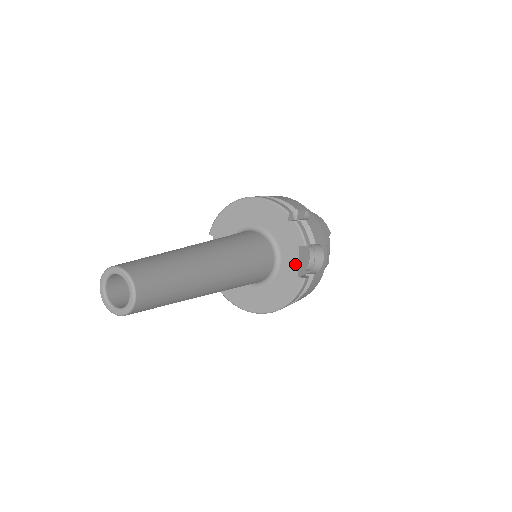
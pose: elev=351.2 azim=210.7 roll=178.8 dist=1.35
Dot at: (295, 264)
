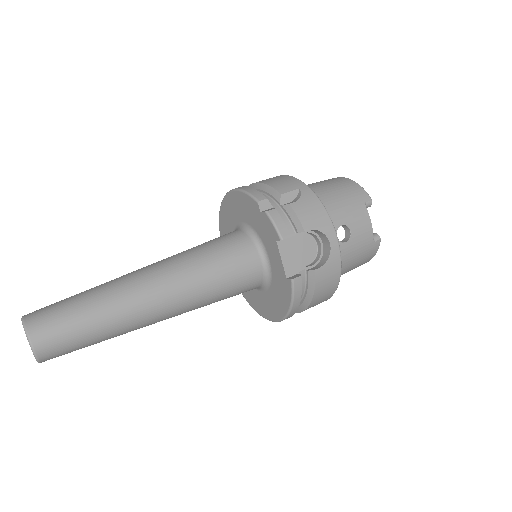
Dot at: (280, 263)
